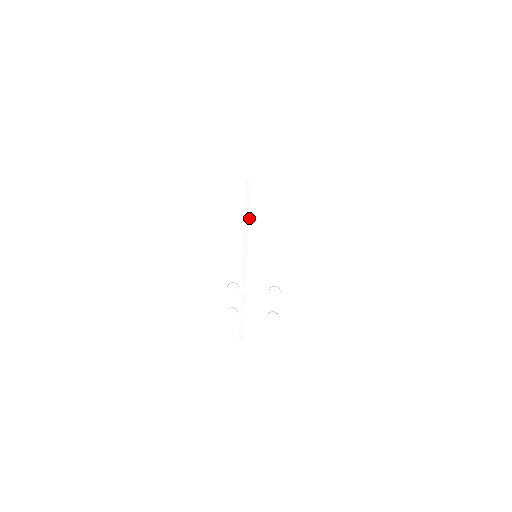
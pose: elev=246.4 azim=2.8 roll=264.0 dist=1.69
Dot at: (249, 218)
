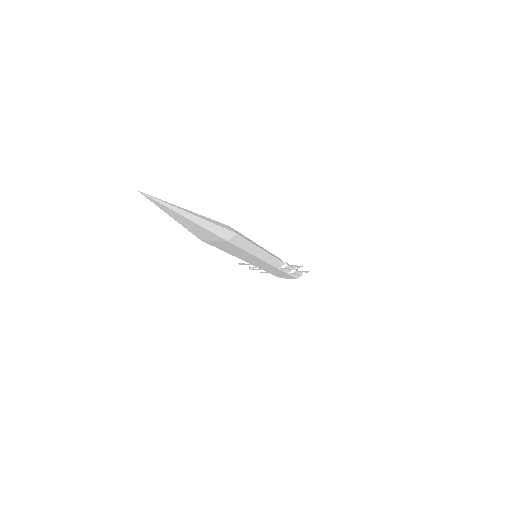
Dot at: (224, 251)
